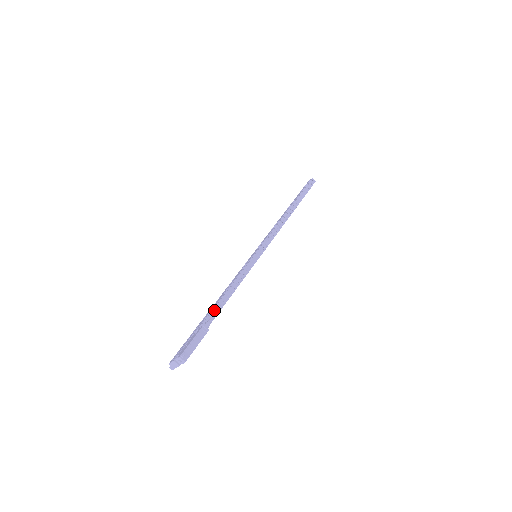
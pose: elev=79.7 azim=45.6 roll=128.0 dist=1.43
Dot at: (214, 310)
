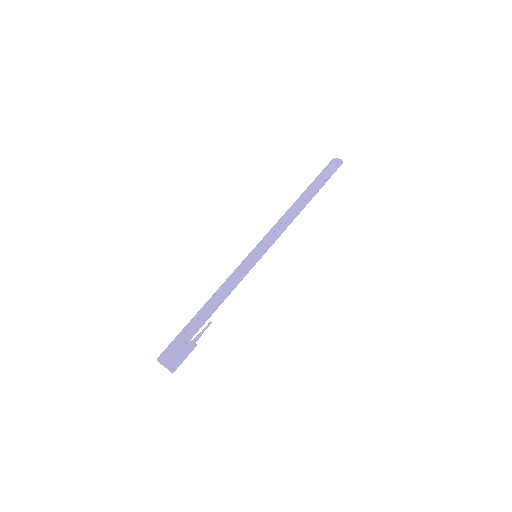
Dot at: (205, 317)
